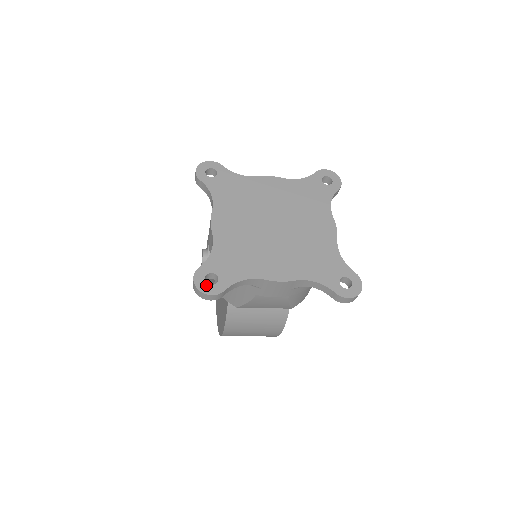
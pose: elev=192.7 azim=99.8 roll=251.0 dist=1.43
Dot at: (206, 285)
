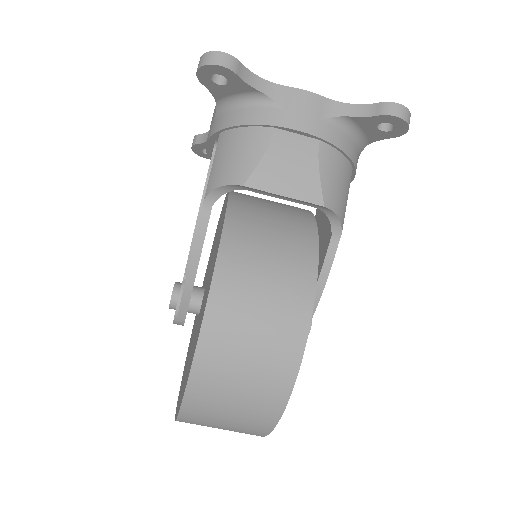
Dot at: occluded
